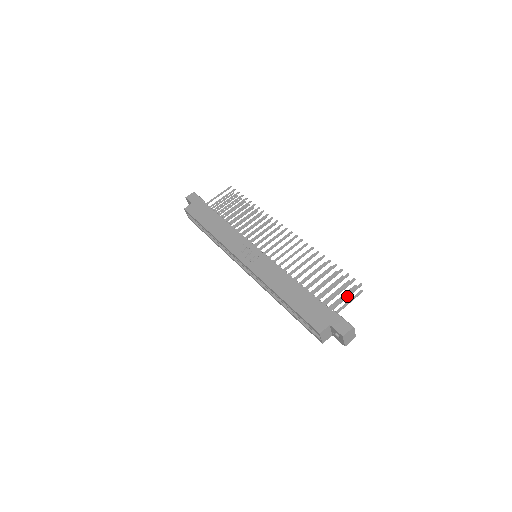
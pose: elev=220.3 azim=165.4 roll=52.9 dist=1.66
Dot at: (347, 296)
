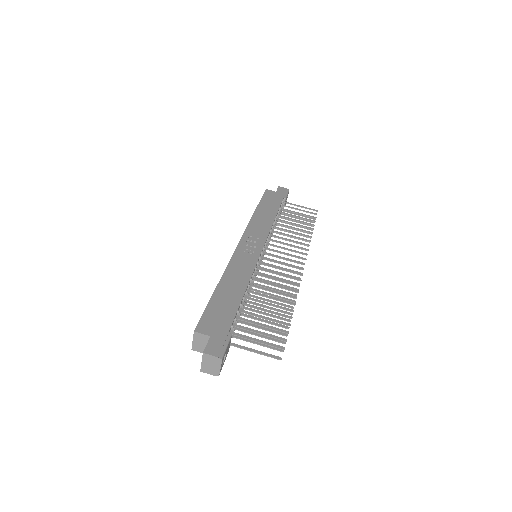
Dot at: (259, 341)
